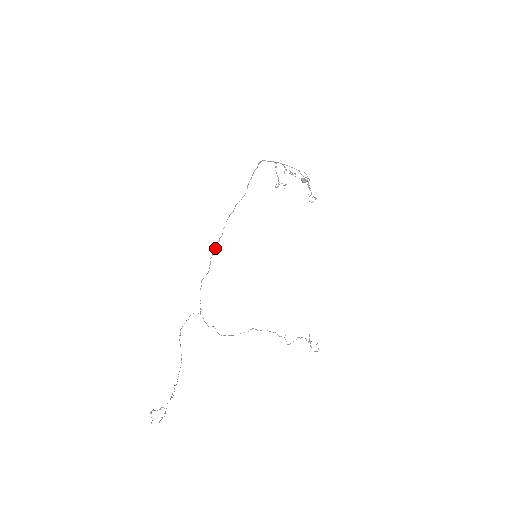
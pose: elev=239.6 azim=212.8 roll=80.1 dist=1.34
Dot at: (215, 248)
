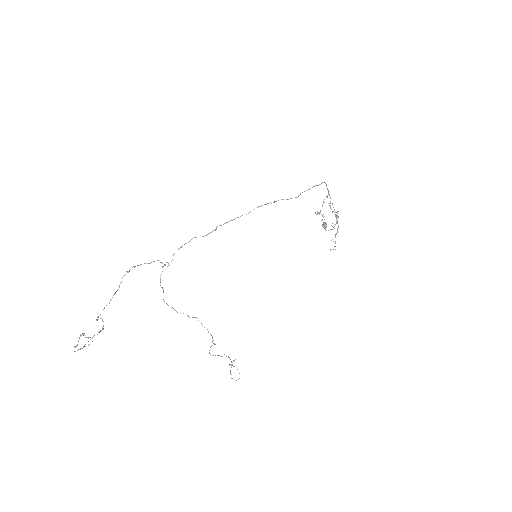
Dot at: (232, 220)
